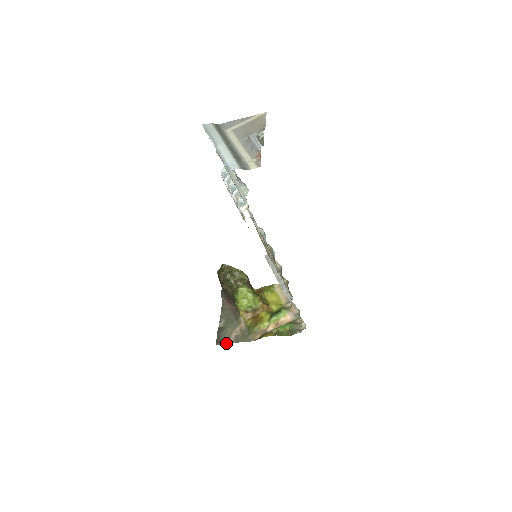
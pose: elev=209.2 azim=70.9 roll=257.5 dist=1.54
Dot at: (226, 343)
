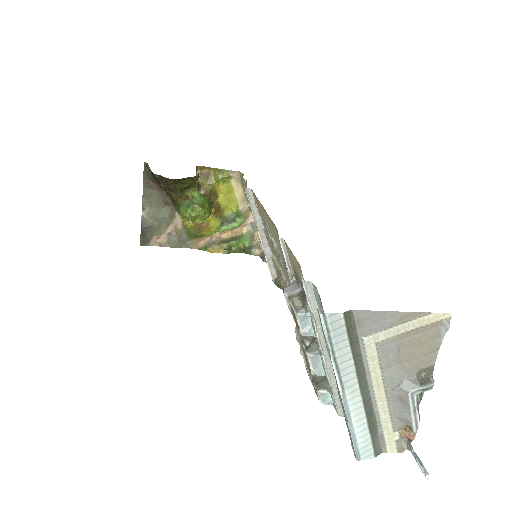
Dot at: (155, 245)
